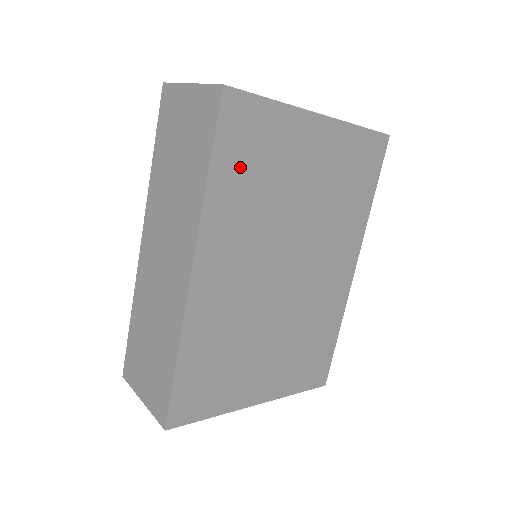
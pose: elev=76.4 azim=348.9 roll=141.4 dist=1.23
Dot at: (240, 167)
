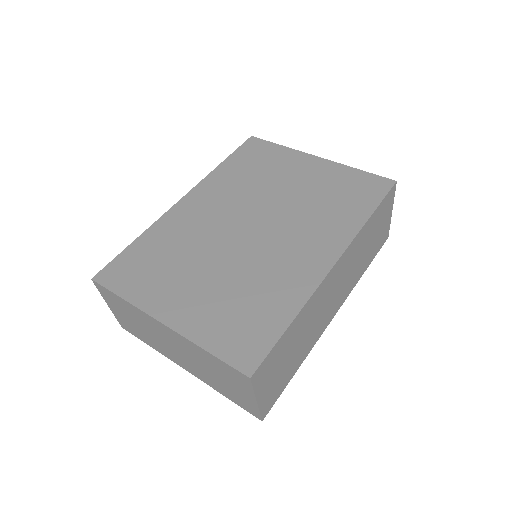
Dot at: (244, 164)
